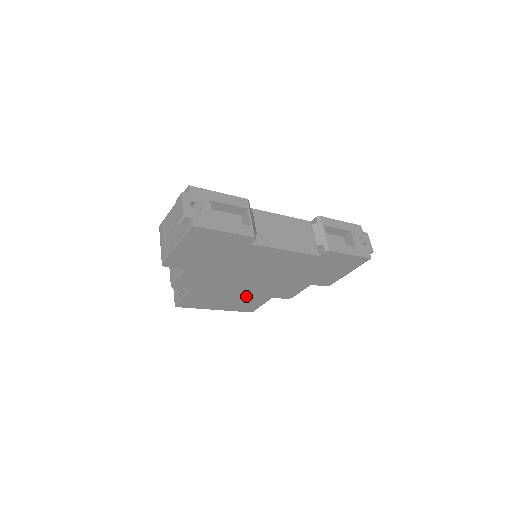
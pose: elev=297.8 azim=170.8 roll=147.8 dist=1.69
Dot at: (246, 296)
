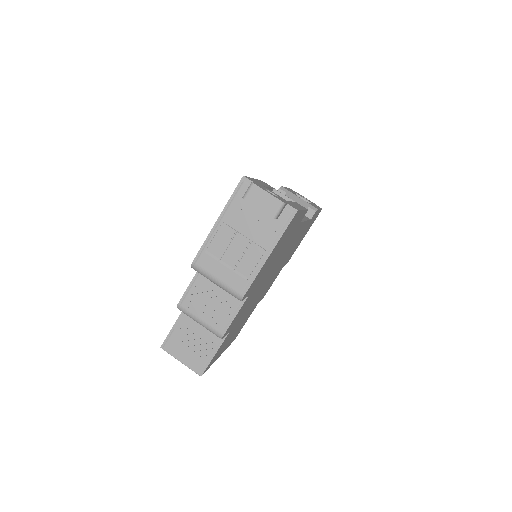
Dot at: (248, 314)
